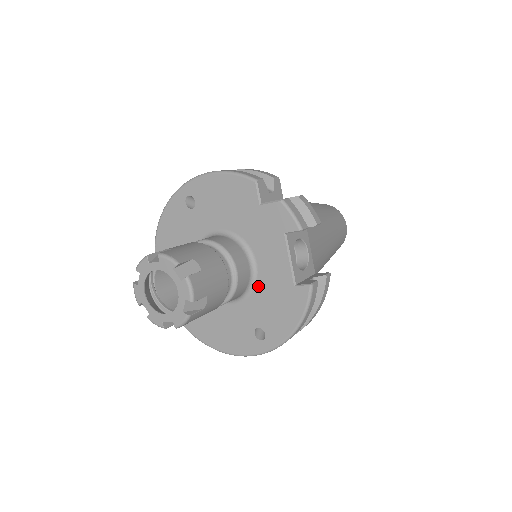
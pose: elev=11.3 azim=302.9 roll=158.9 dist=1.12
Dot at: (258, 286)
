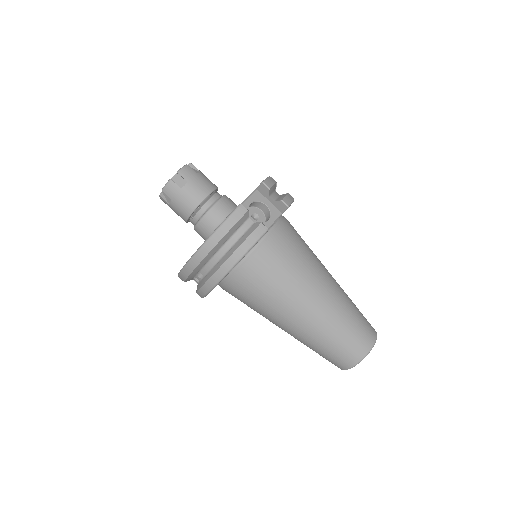
Dot at: occluded
